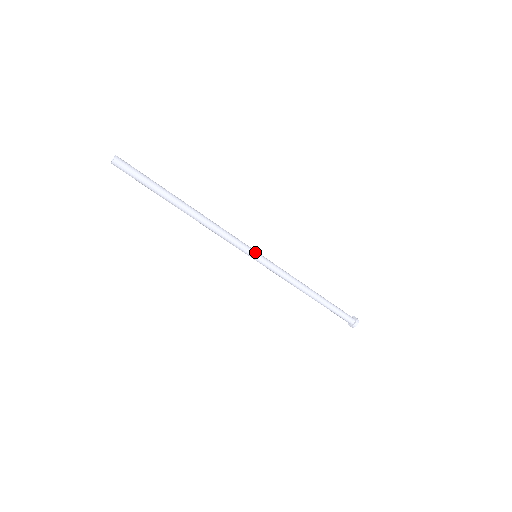
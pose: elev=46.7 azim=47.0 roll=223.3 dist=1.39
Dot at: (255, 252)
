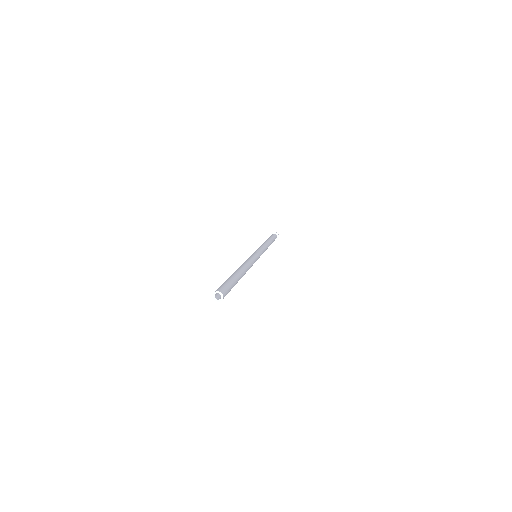
Dot at: (259, 256)
